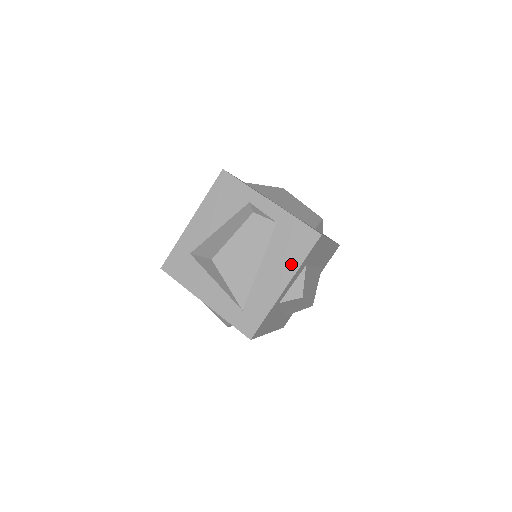
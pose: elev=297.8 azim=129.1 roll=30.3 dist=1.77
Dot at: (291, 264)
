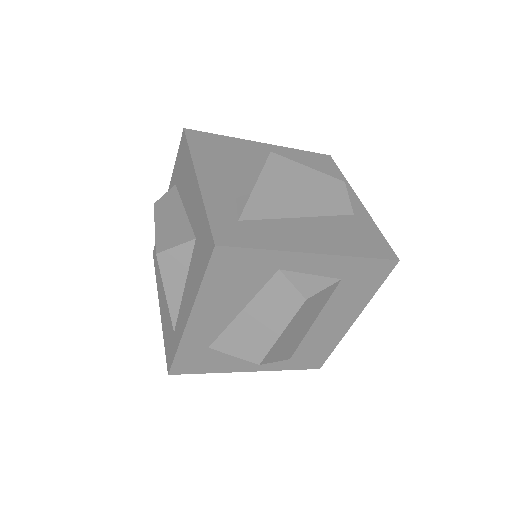
Dot at: (343, 246)
